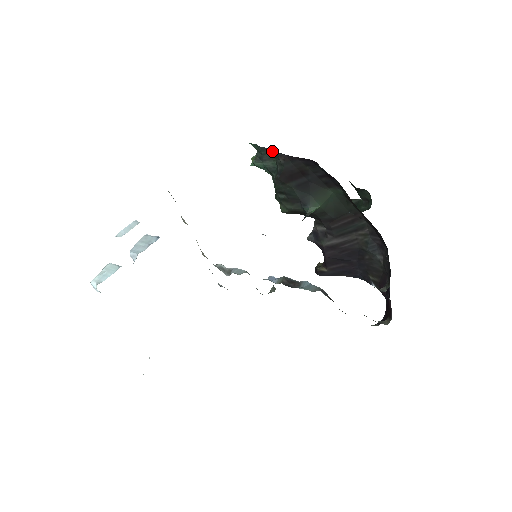
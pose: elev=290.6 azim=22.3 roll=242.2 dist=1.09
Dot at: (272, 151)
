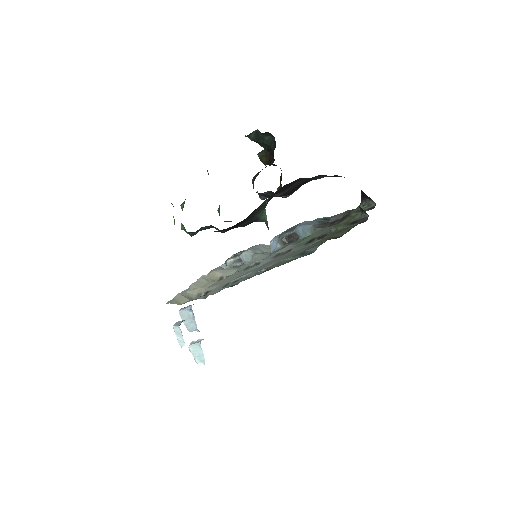
Dot at: occluded
